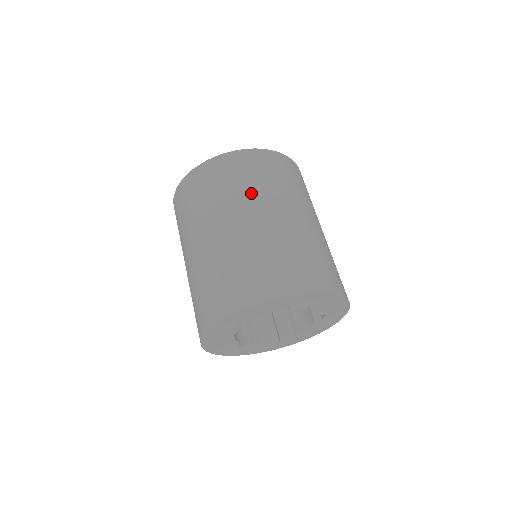
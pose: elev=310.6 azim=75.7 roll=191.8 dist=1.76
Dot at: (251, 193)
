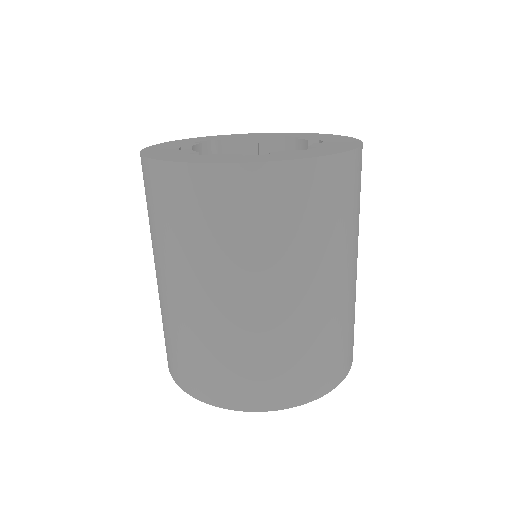
Dot at: (261, 258)
